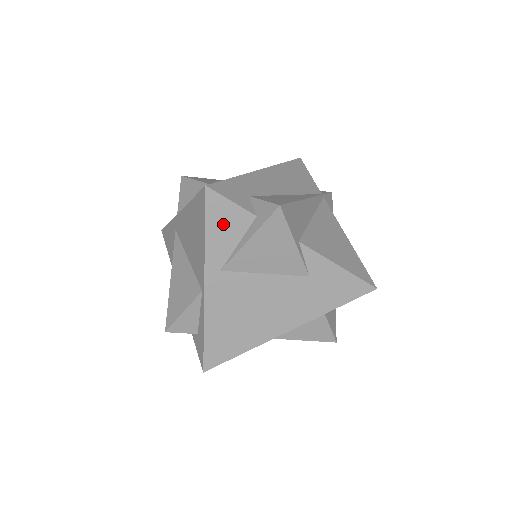
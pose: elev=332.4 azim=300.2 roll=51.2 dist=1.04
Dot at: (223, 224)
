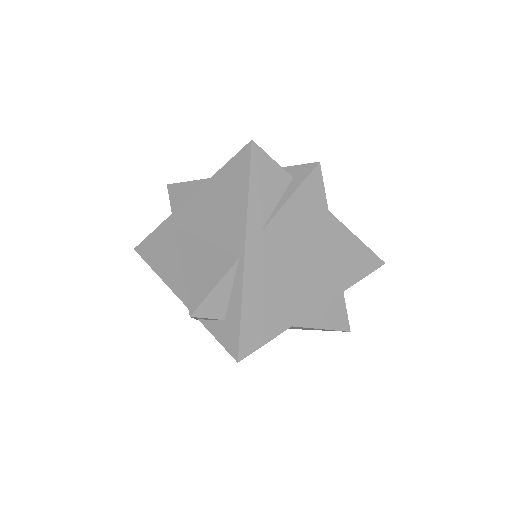
Dot at: (265, 181)
